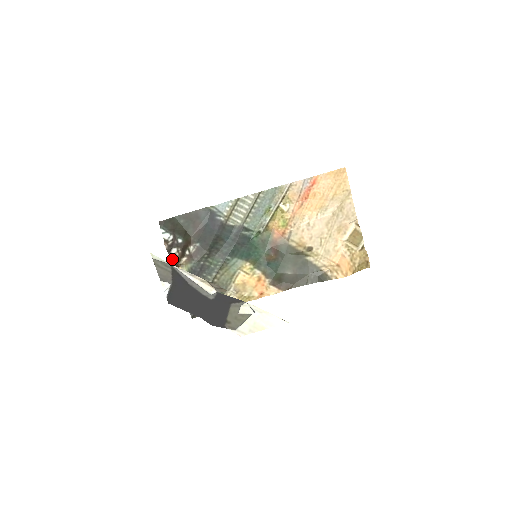
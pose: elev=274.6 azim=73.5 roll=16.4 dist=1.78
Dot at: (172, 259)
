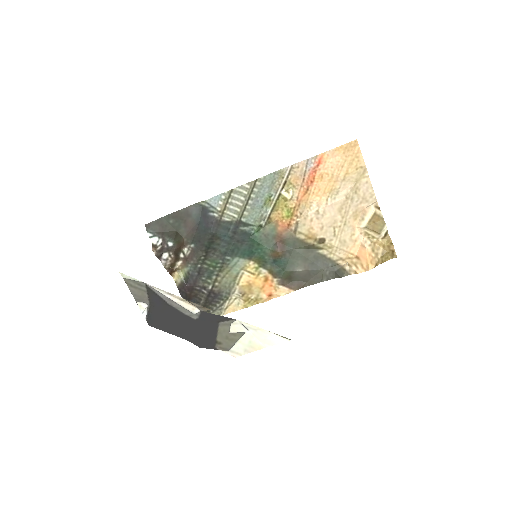
Dot at: (165, 265)
